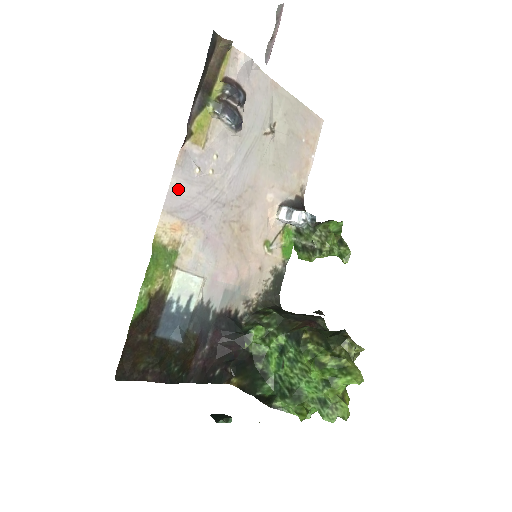
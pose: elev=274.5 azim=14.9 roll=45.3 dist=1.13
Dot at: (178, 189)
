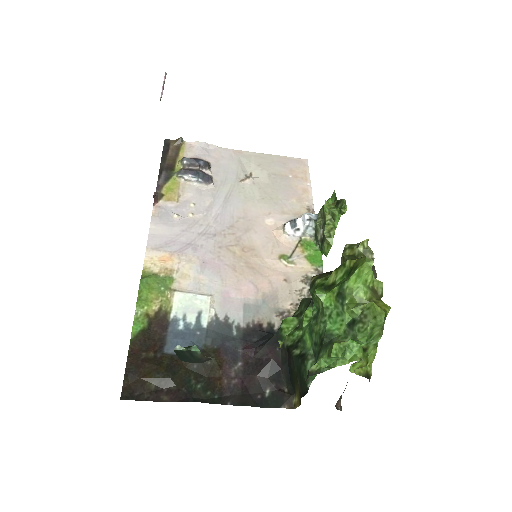
Dot at: (159, 232)
